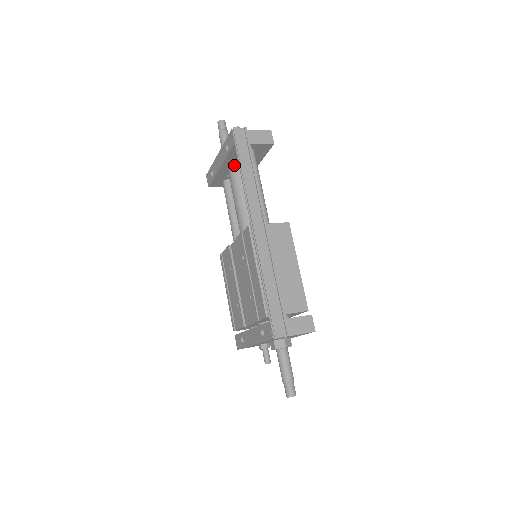
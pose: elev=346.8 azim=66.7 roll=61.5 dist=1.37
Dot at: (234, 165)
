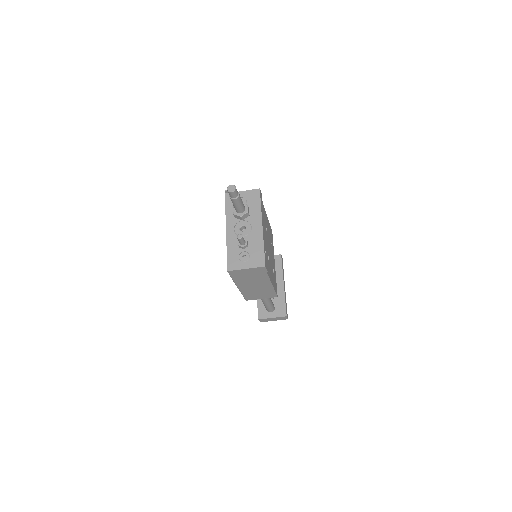
Dot at: occluded
